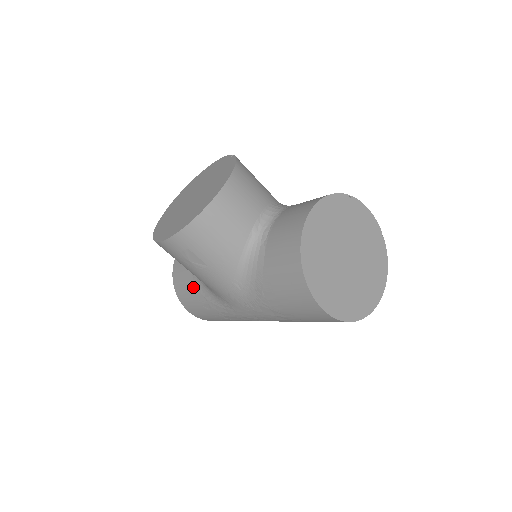
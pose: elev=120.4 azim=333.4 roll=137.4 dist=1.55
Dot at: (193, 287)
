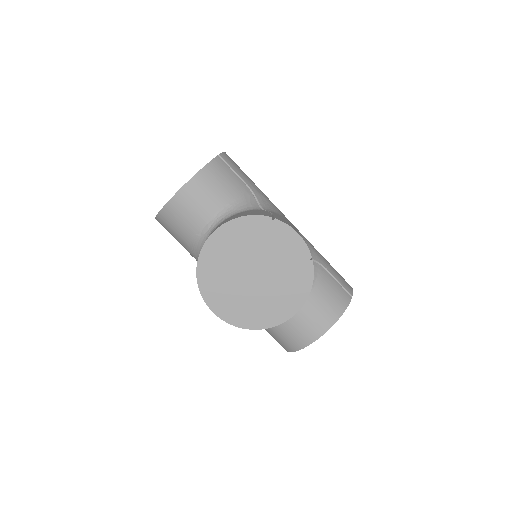
Dot at: (186, 244)
